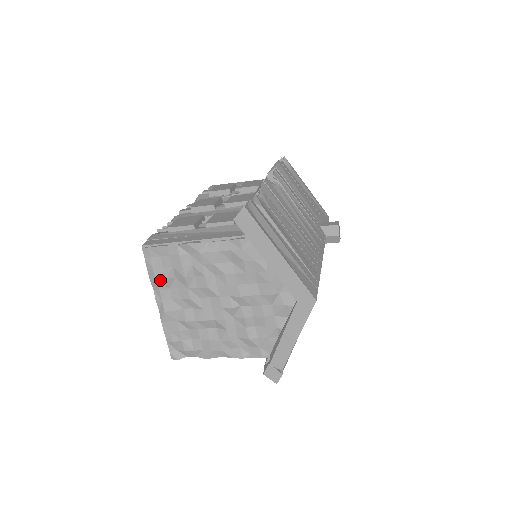
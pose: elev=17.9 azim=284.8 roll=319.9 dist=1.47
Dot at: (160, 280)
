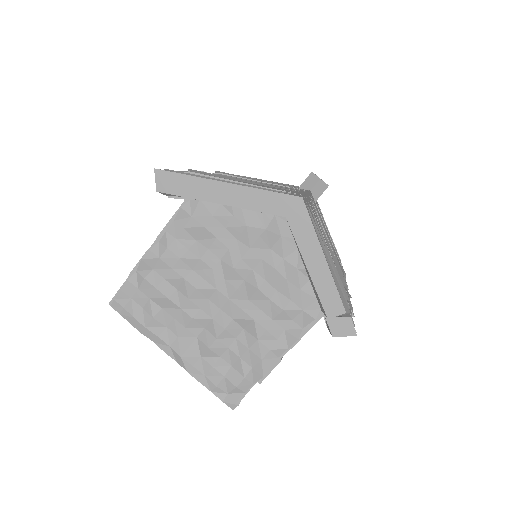
Dot at: (149, 324)
